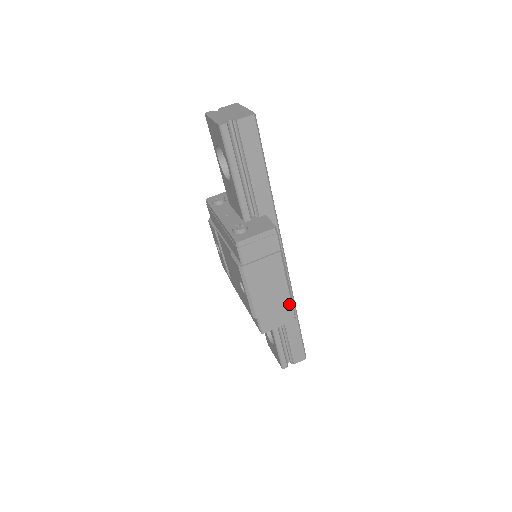
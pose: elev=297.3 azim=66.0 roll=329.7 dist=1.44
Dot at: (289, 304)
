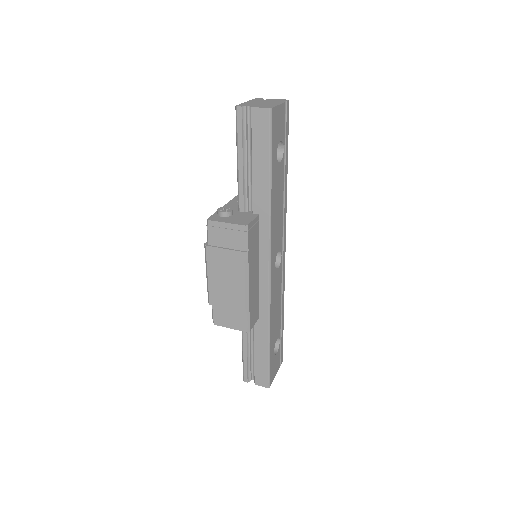
Dot at: (243, 311)
